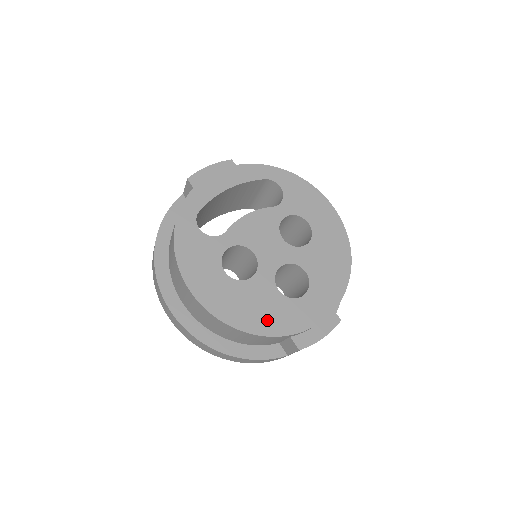
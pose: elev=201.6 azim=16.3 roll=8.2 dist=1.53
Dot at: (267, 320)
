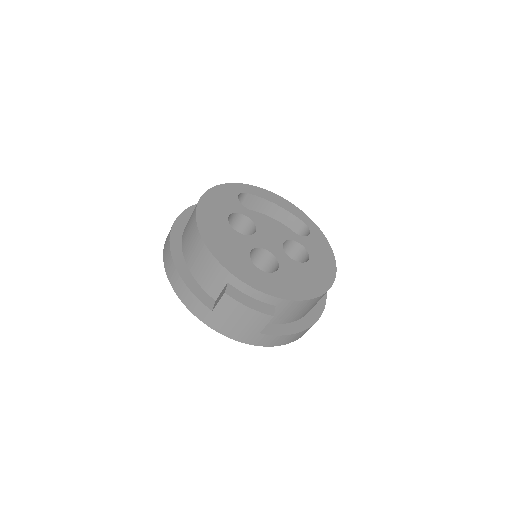
Dot at: (224, 252)
